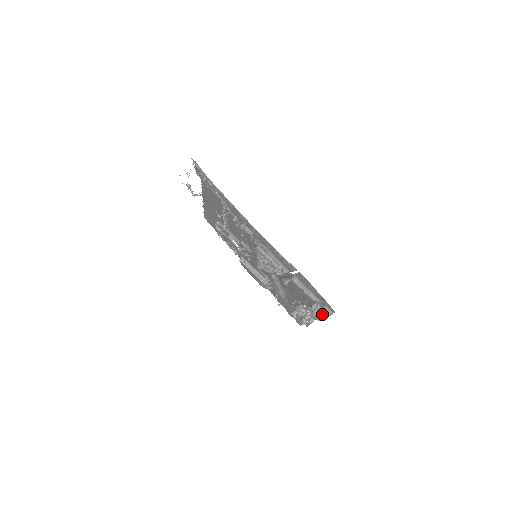
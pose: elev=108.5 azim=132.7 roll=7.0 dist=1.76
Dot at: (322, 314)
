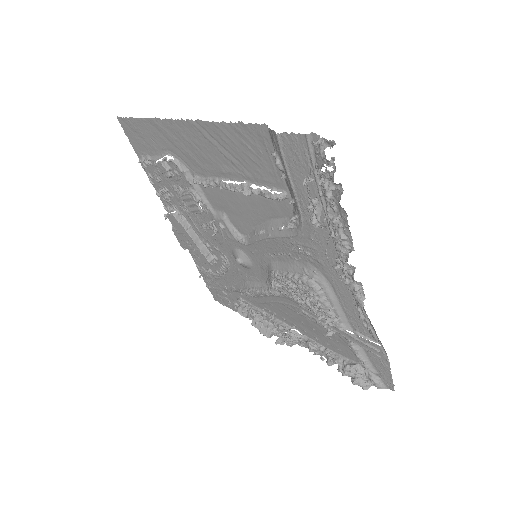
Dot at: (363, 380)
